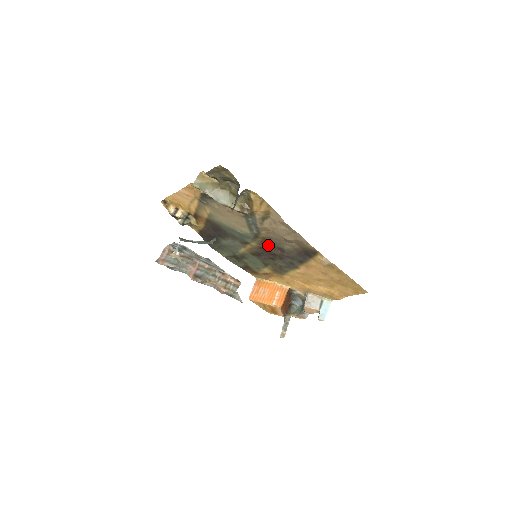
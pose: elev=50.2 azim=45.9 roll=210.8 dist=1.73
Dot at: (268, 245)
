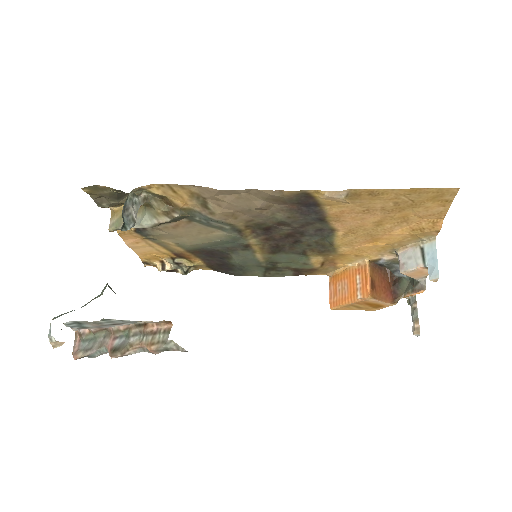
Dot at: (266, 230)
